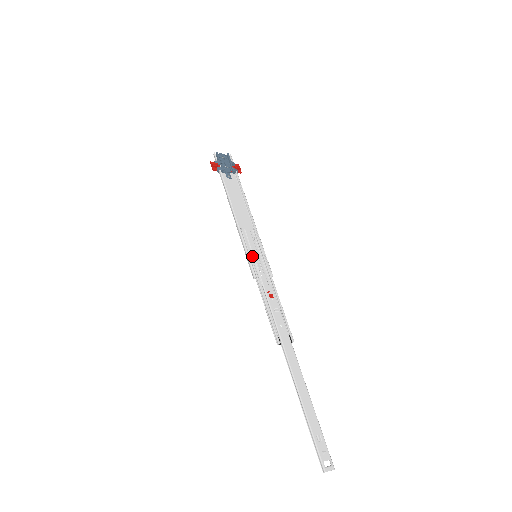
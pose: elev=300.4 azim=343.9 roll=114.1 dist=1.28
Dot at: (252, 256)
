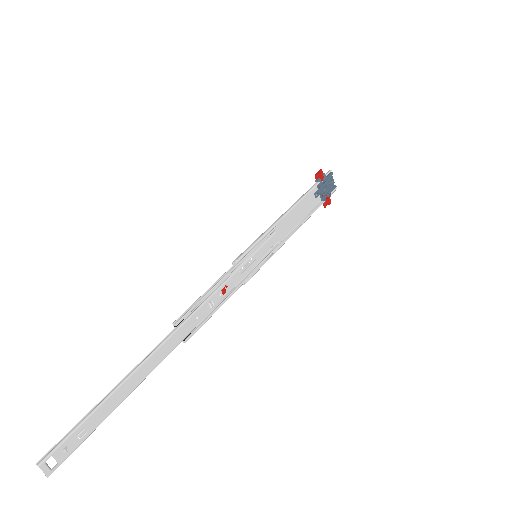
Dot at: (254, 251)
